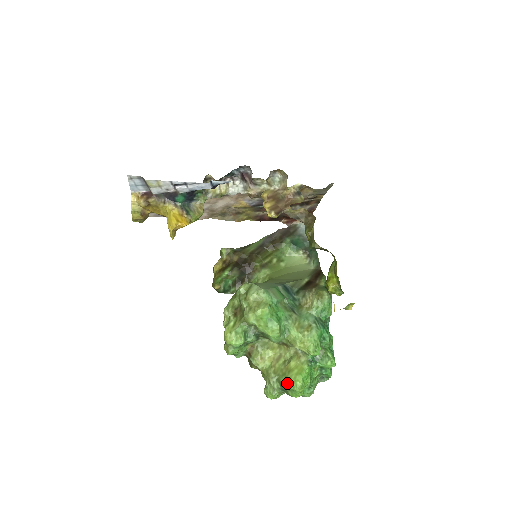
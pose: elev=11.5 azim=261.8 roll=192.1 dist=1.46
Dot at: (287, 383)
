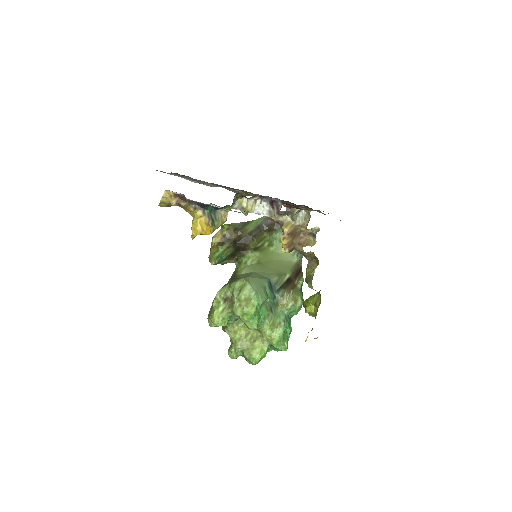
Dot at: (249, 357)
